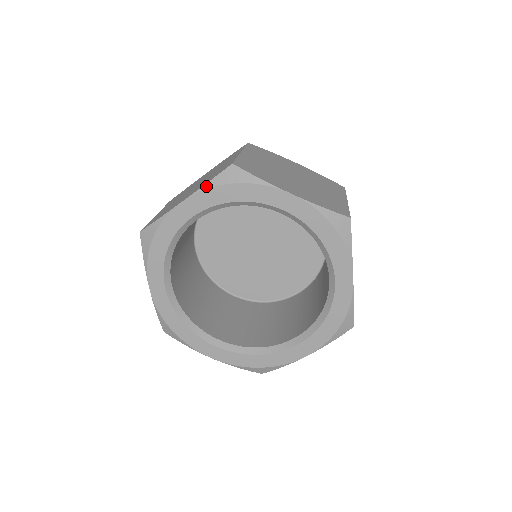
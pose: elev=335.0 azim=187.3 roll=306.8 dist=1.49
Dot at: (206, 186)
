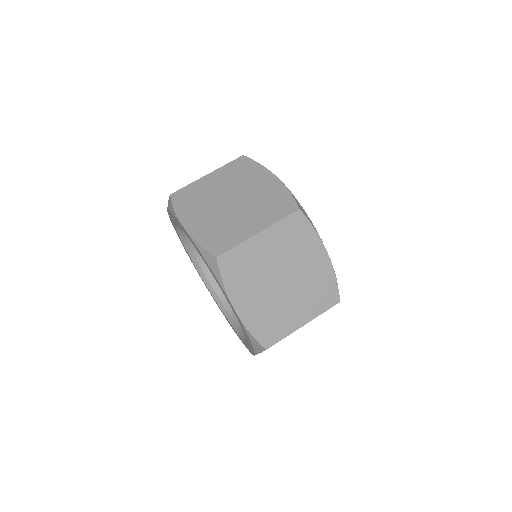
Dot at: (167, 208)
